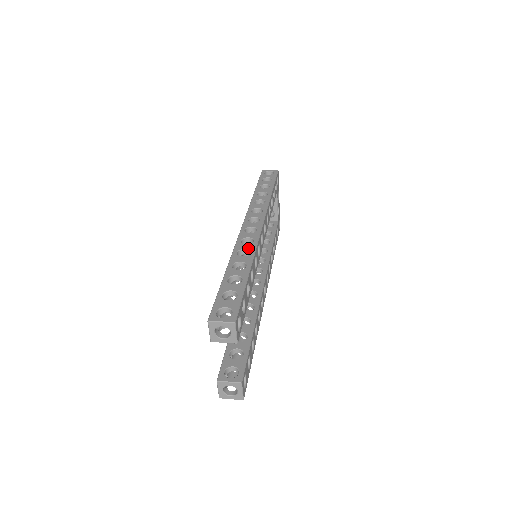
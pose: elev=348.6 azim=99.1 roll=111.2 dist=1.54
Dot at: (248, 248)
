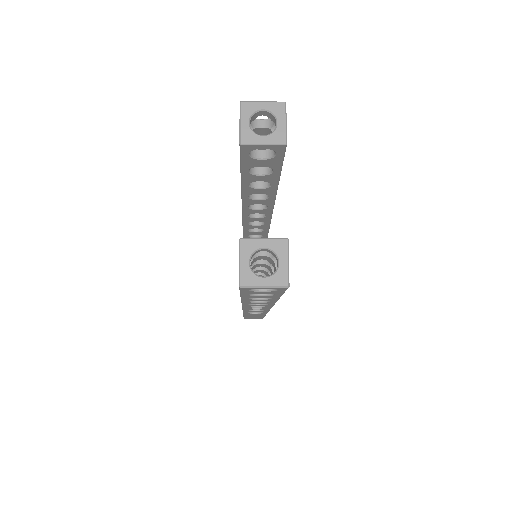
Dot at: occluded
